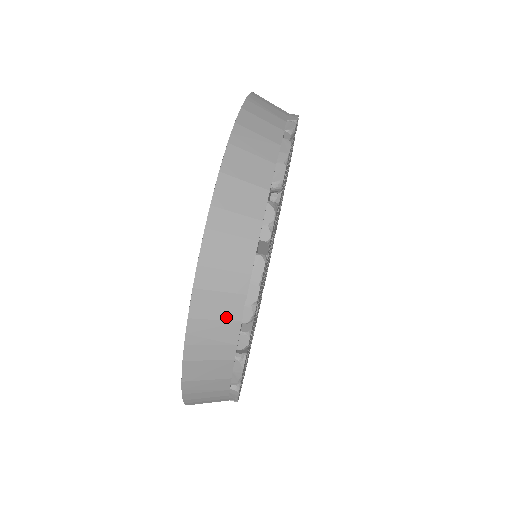
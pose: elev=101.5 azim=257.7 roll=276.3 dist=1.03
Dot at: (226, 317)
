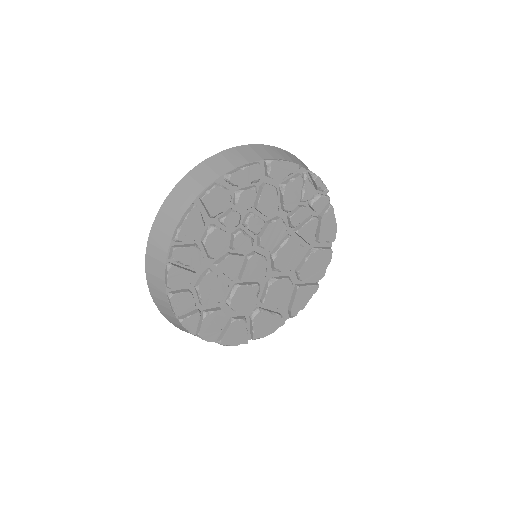
Dot at: (167, 232)
